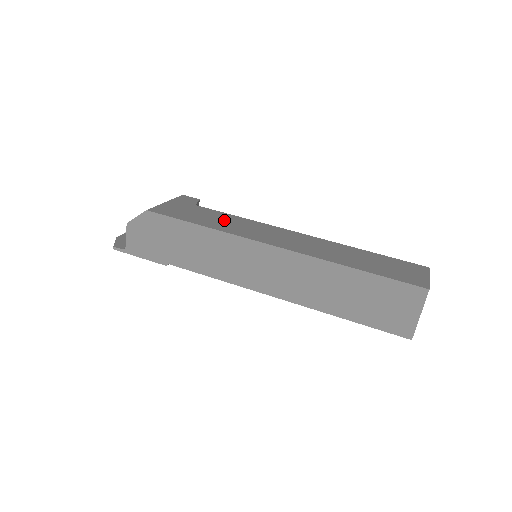
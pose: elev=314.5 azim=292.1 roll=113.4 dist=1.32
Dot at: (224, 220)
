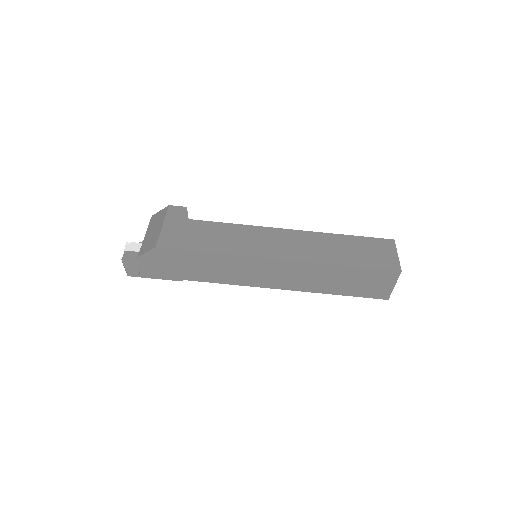
Dot at: (224, 235)
